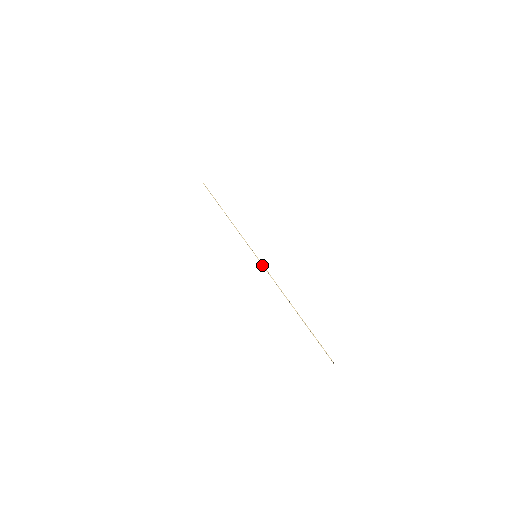
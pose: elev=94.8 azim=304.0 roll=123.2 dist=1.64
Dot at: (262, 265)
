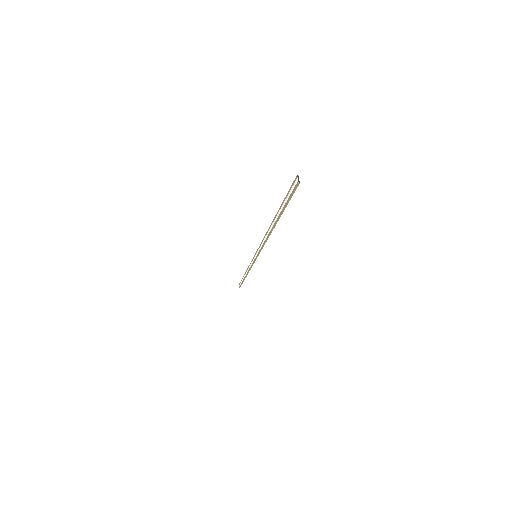
Dot at: (258, 252)
